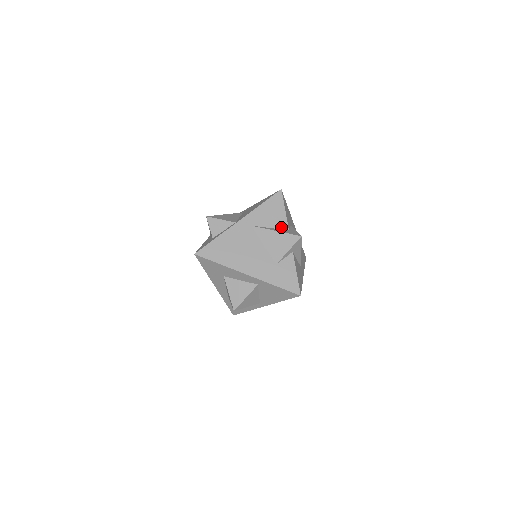
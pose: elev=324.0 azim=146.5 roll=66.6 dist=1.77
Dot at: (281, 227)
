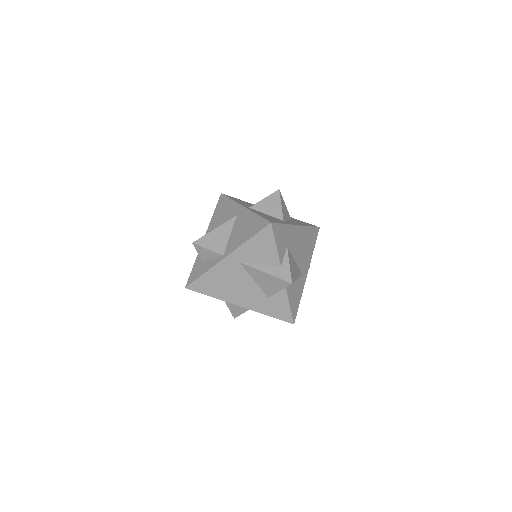
Dot at: (272, 263)
